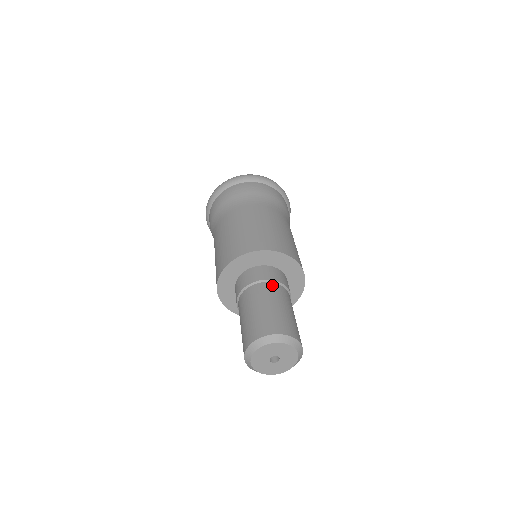
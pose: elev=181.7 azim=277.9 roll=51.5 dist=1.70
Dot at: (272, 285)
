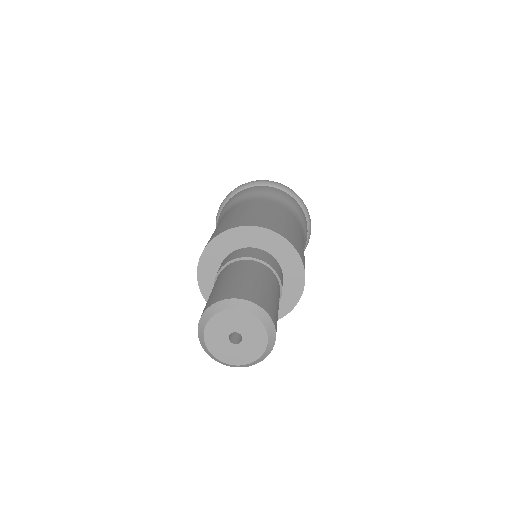
Dot at: (245, 261)
